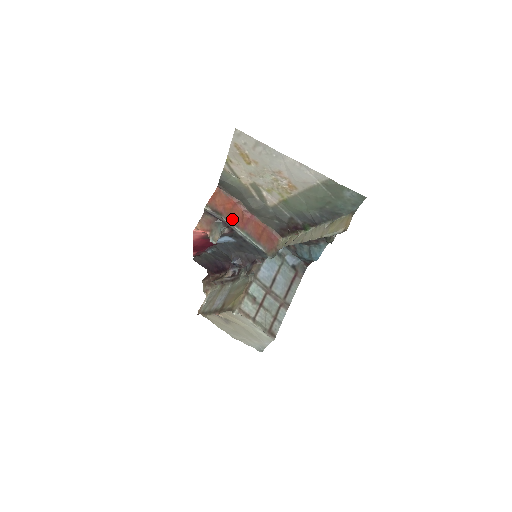
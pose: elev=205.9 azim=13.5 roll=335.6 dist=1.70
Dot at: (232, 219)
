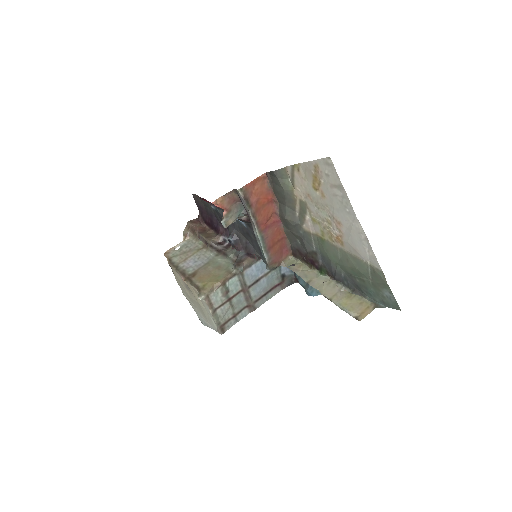
Dot at: (258, 216)
